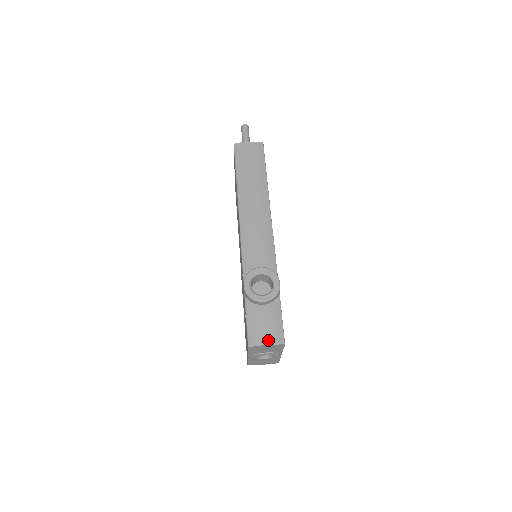
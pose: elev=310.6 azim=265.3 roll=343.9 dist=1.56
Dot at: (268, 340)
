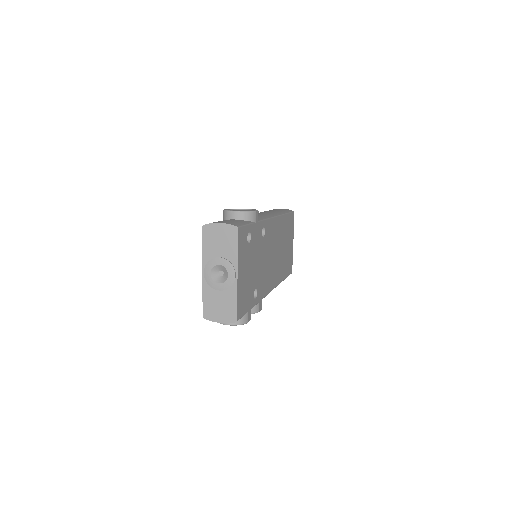
Dot at: (224, 222)
